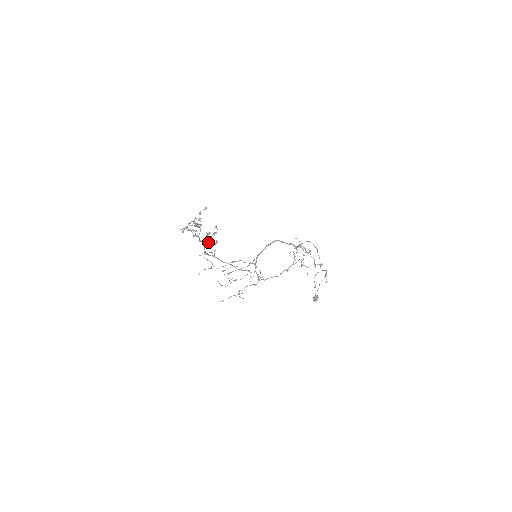
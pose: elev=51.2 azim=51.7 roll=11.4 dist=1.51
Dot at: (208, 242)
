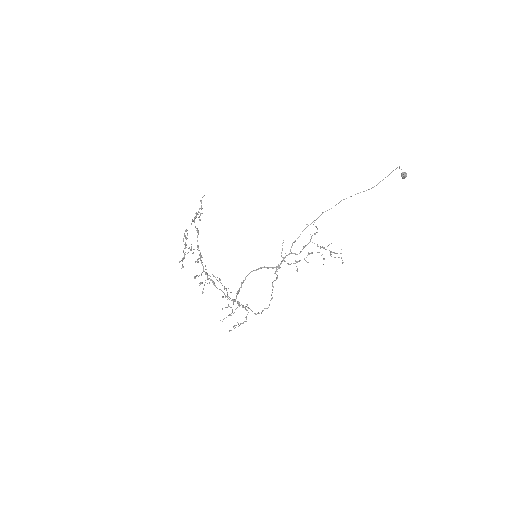
Dot at: (198, 276)
